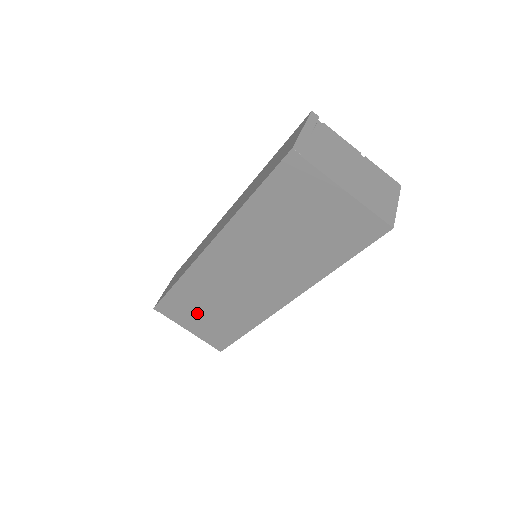
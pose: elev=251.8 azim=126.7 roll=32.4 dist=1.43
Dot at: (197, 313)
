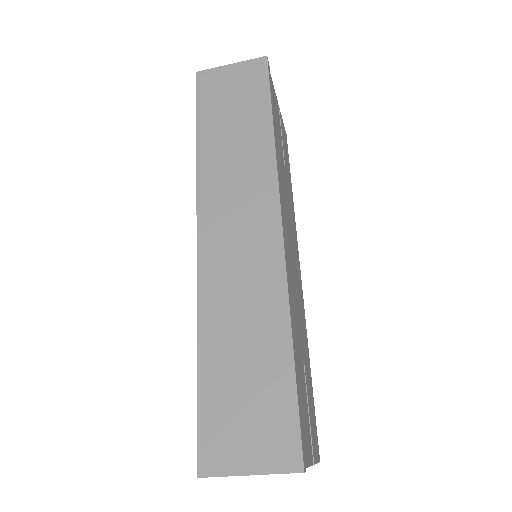
Dot at: occluded
